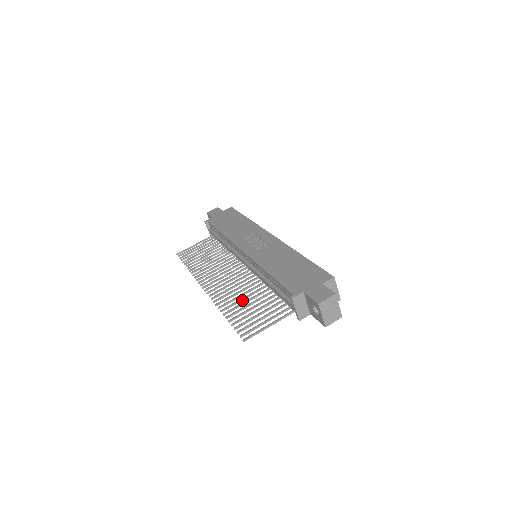
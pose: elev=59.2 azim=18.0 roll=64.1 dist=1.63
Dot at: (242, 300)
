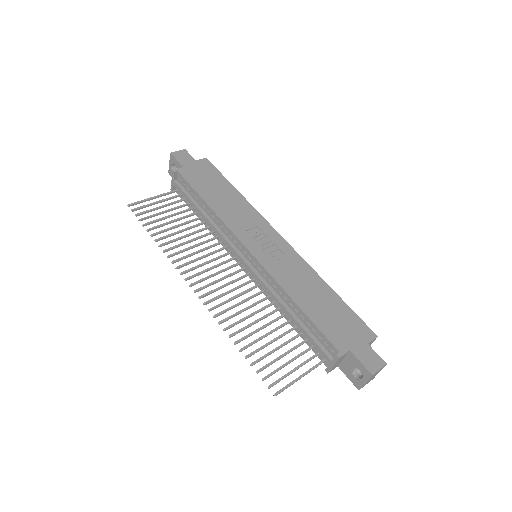
Dot at: (253, 324)
